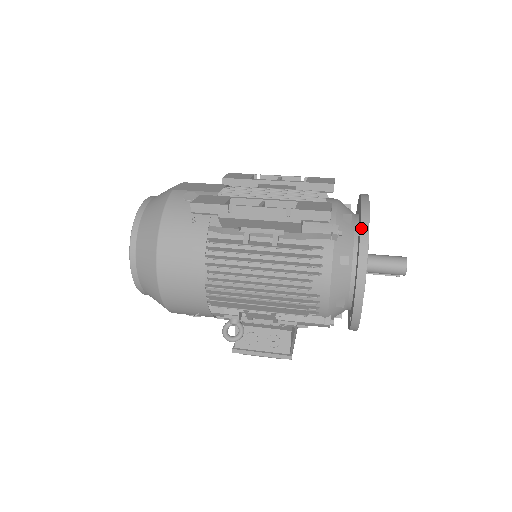
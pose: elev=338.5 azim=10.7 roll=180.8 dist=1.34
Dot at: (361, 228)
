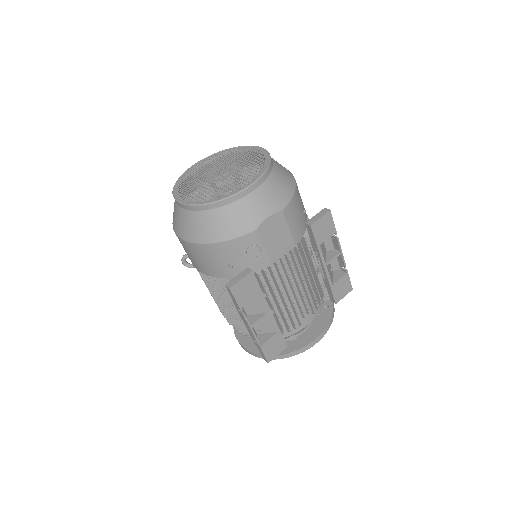
Dot at: (280, 356)
